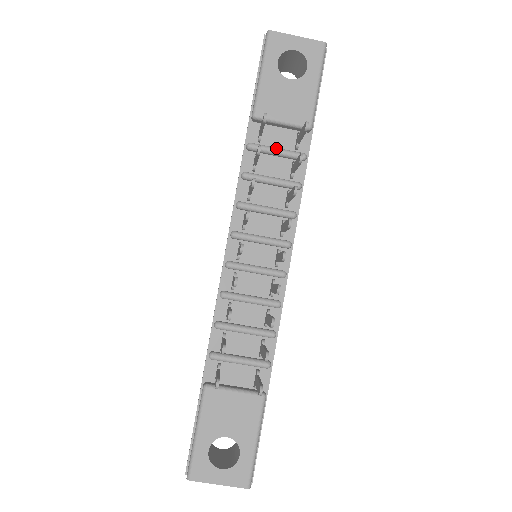
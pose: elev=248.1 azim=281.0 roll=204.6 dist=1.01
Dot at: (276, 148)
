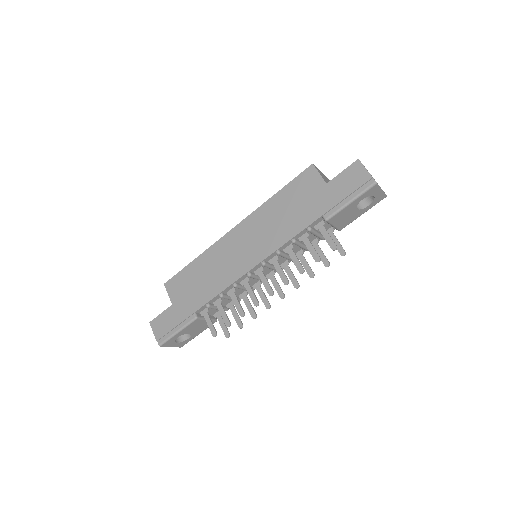
Dot at: (318, 234)
